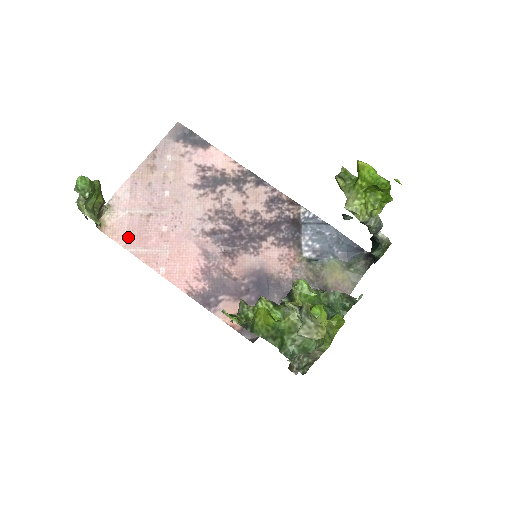
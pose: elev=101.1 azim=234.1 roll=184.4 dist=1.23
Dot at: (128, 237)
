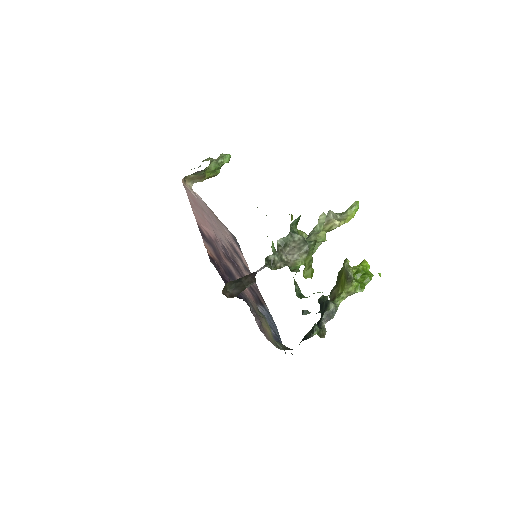
Dot at: (191, 195)
